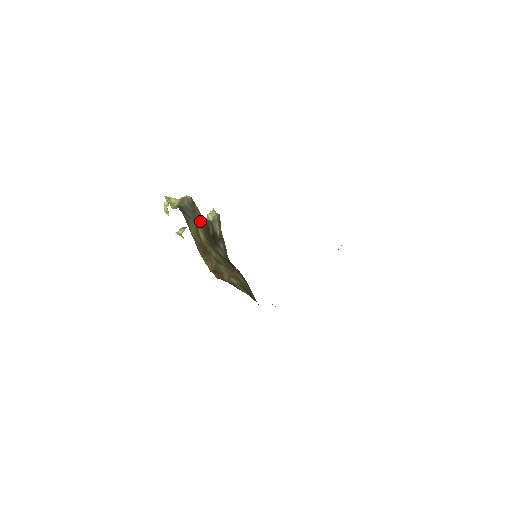
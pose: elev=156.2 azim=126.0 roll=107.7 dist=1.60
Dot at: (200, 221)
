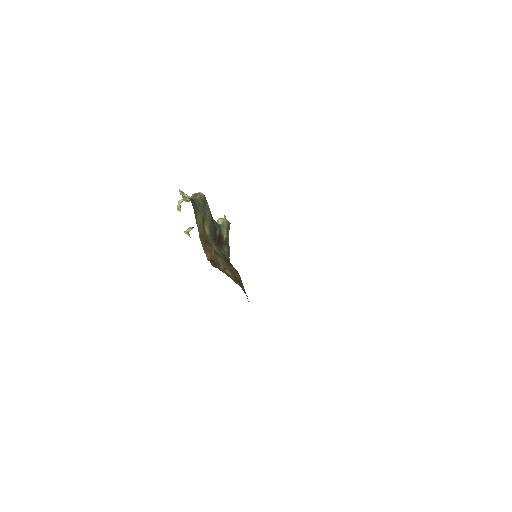
Dot at: (208, 218)
